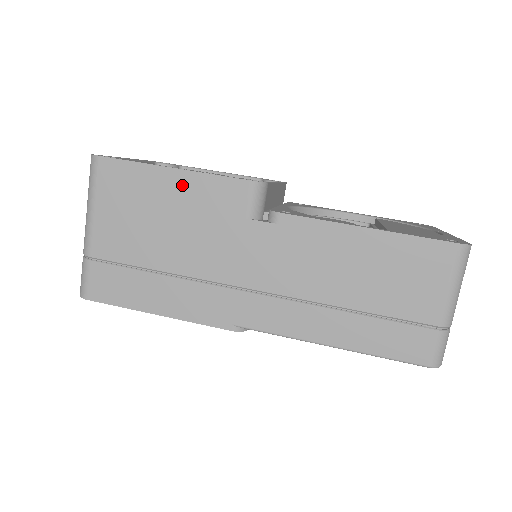
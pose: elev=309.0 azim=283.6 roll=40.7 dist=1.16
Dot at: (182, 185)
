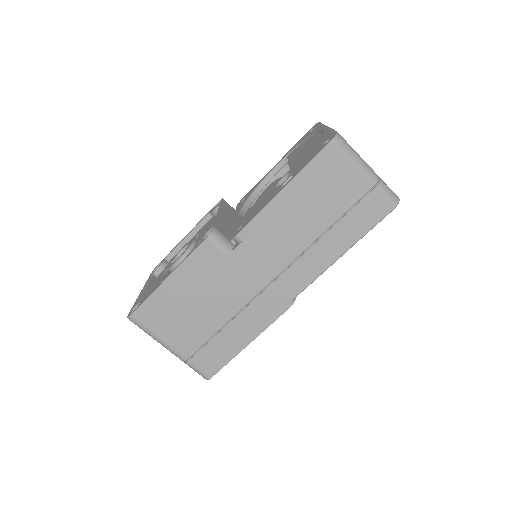
Dot at: (181, 279)
